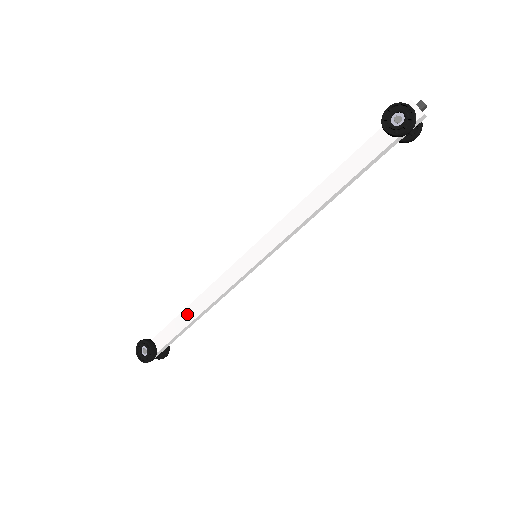
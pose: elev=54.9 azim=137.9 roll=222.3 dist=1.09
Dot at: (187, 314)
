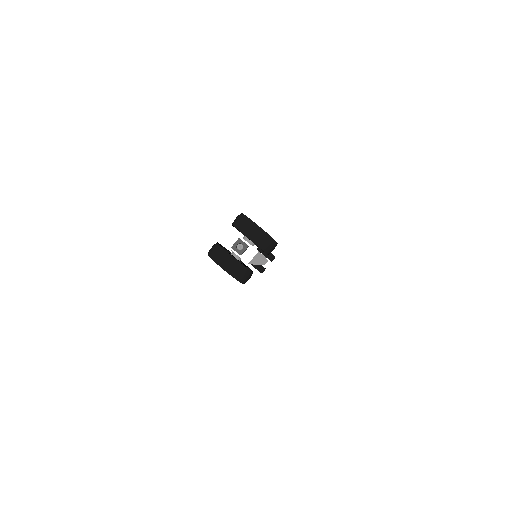
Dot at: occluded
